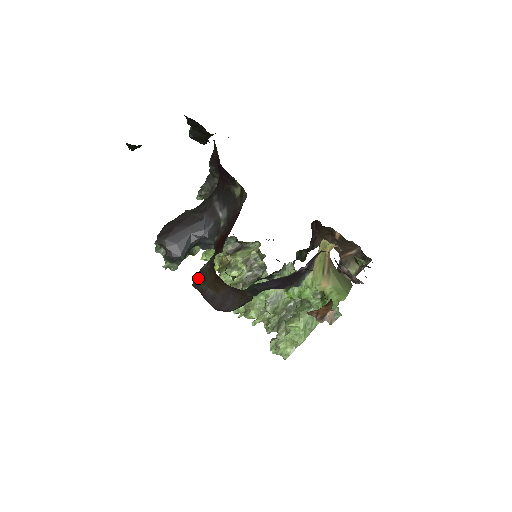
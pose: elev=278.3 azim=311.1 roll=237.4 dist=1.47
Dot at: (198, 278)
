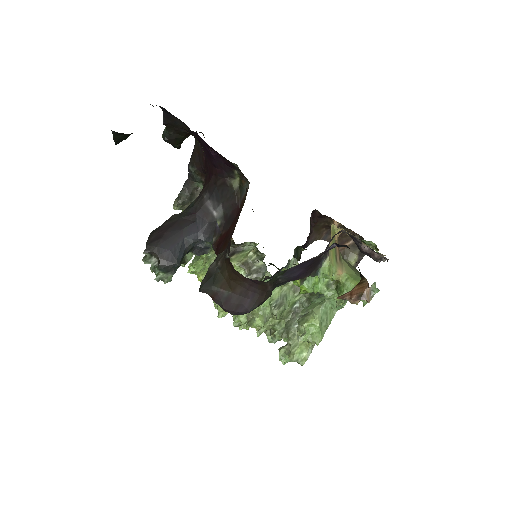
Dot at: (207, 280)
